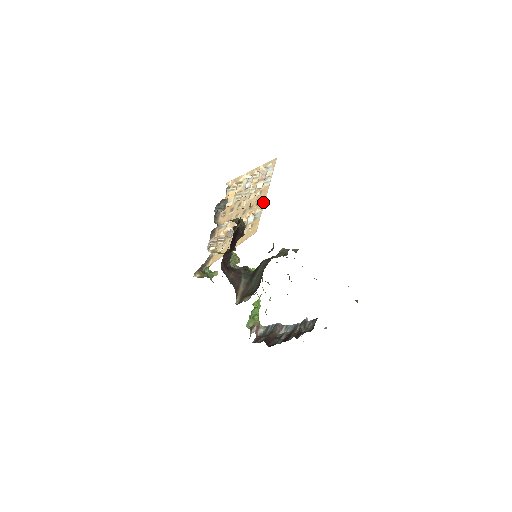
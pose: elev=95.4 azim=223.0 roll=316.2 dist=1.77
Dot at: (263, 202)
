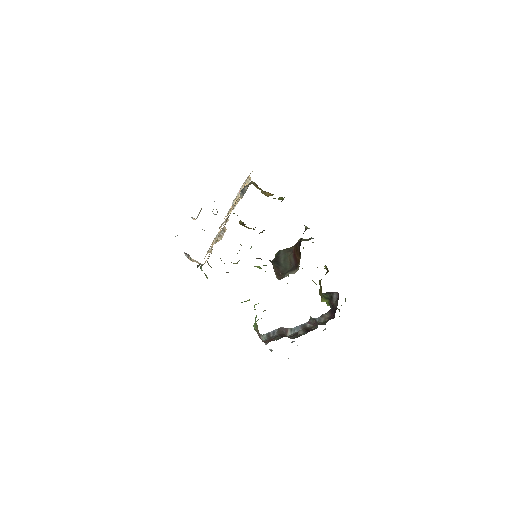
Dot at: occluded
